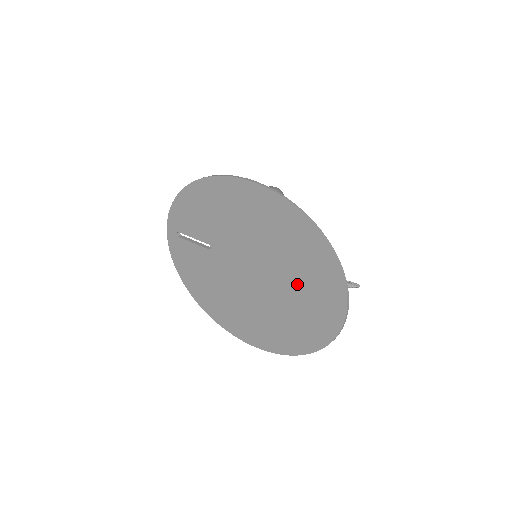
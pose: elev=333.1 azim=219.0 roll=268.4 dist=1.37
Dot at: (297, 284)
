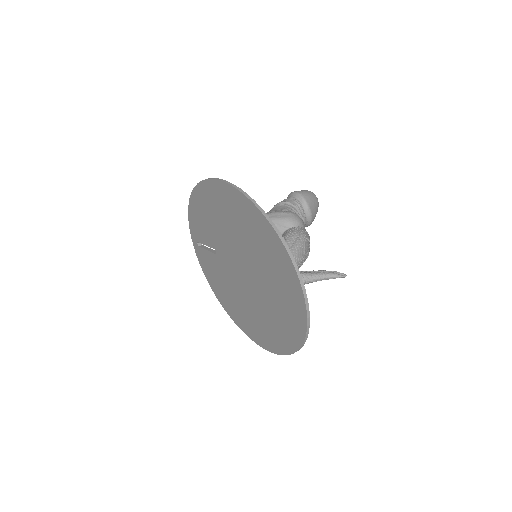
Dot at: (268, 276)
